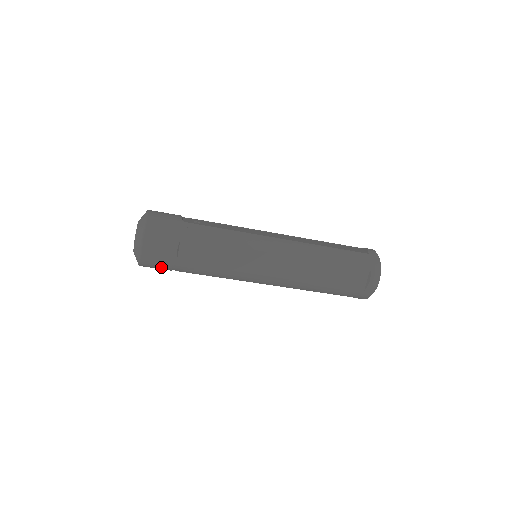
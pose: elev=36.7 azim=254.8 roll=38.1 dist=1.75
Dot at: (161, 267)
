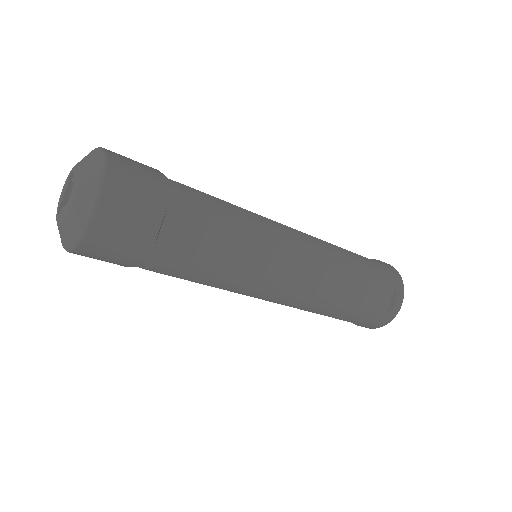
Dot at: (117, 257)
